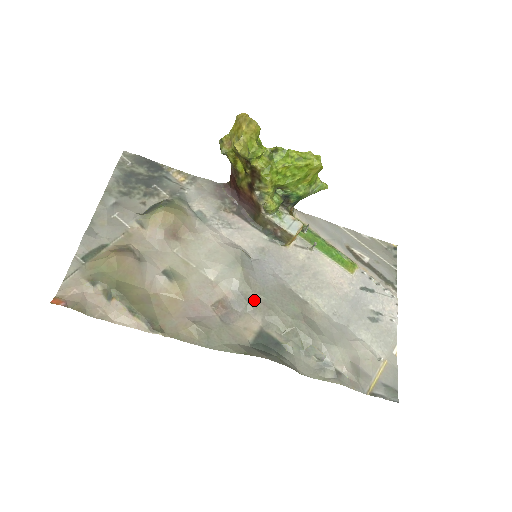
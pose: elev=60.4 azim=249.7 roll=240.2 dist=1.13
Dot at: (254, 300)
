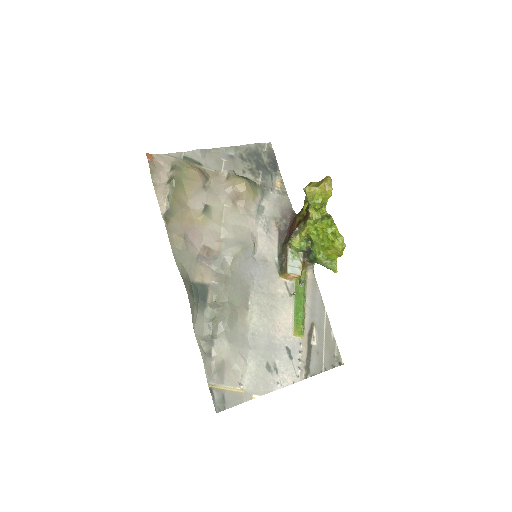
Dot at: (225, 270)
